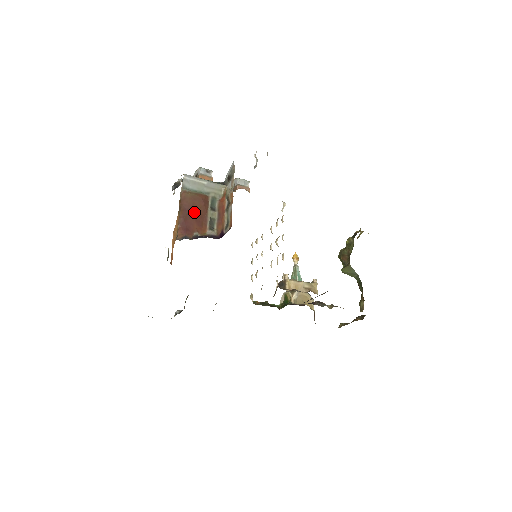
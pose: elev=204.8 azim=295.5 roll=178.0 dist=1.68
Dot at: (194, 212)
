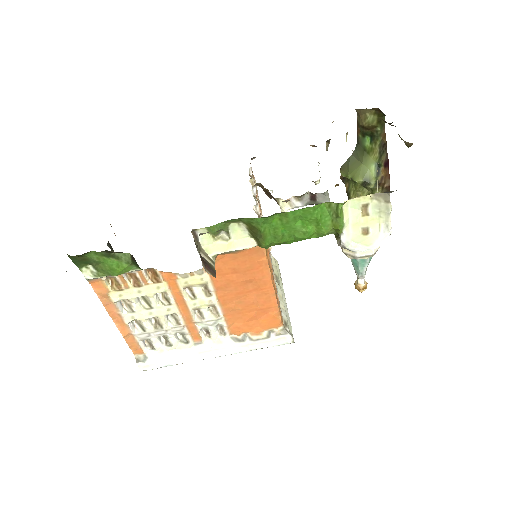
Dot at: occluded
